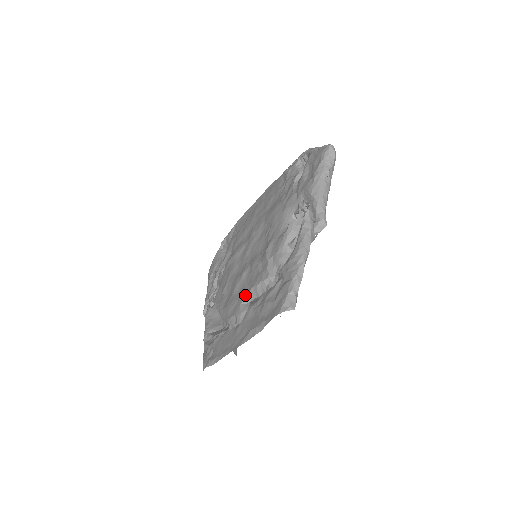
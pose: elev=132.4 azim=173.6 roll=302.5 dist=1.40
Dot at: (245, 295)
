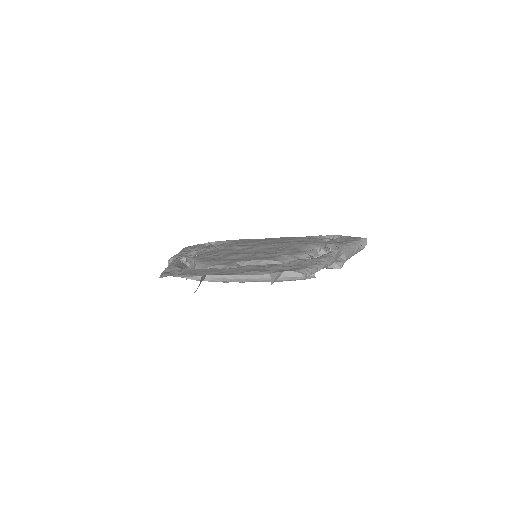
Dot at: (244, 261)
